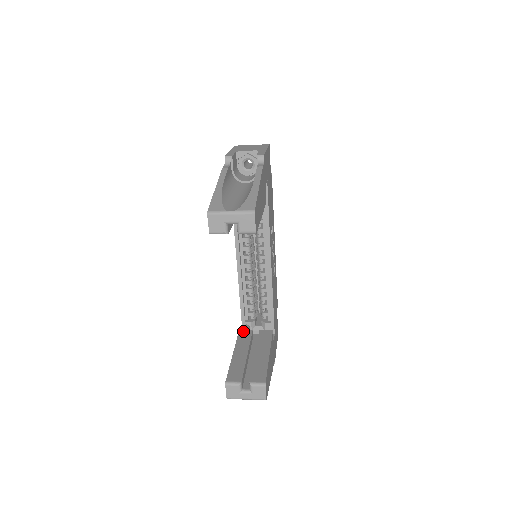
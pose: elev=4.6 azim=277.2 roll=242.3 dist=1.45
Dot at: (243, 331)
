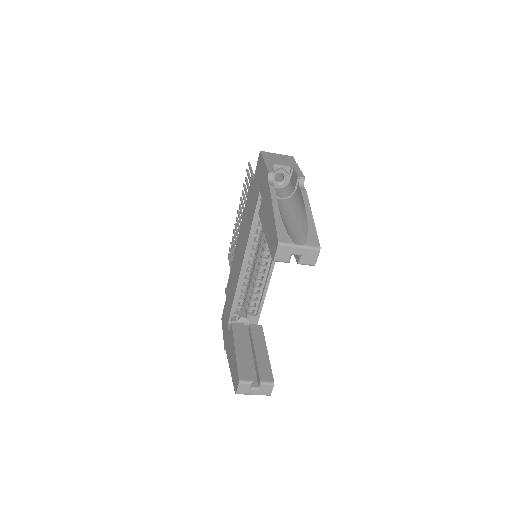
Dot at: (236, 325)
